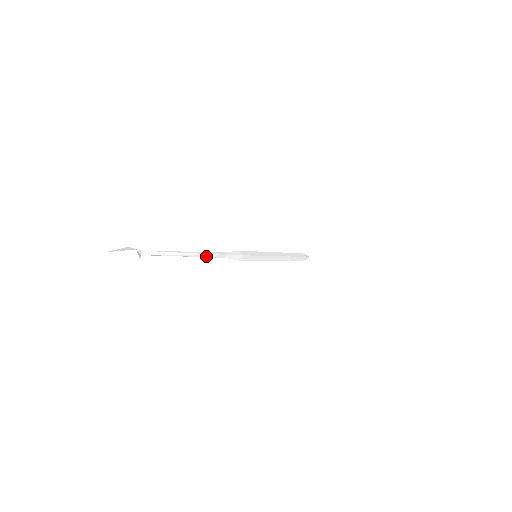
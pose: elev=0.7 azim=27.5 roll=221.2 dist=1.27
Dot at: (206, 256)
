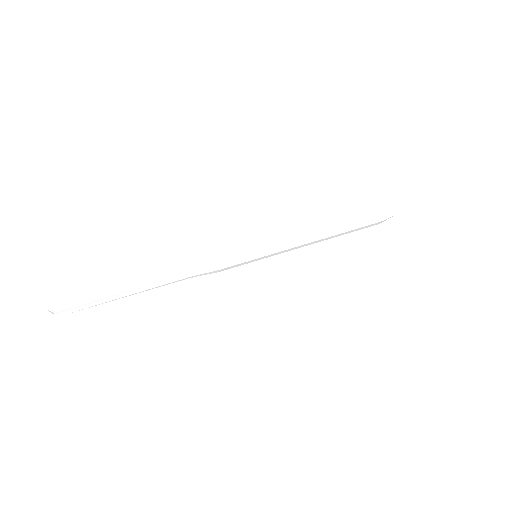
Dot at: (155, 287)
